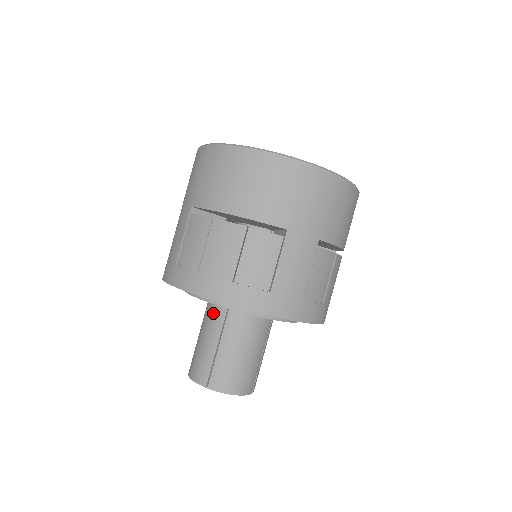
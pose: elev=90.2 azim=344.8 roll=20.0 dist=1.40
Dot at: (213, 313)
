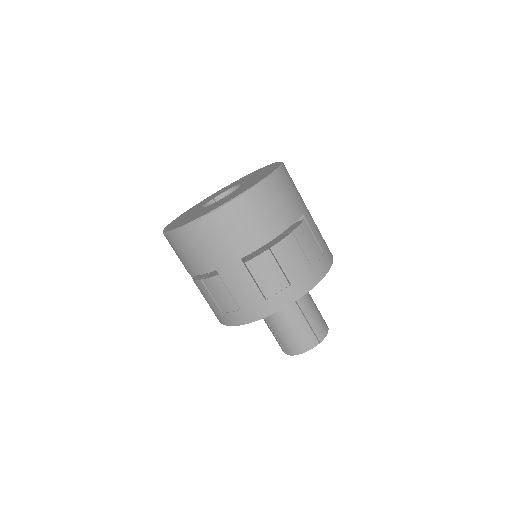
Dot at: occluded
